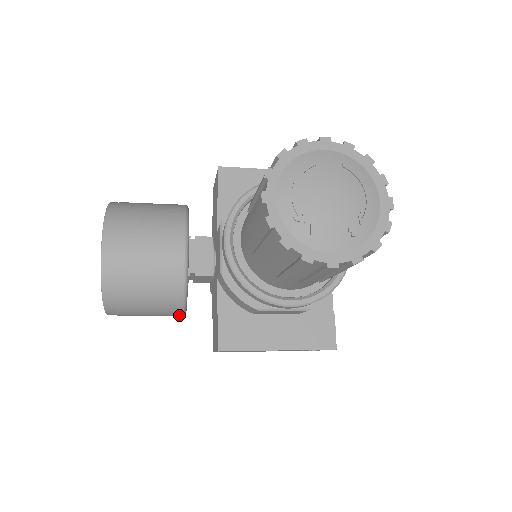
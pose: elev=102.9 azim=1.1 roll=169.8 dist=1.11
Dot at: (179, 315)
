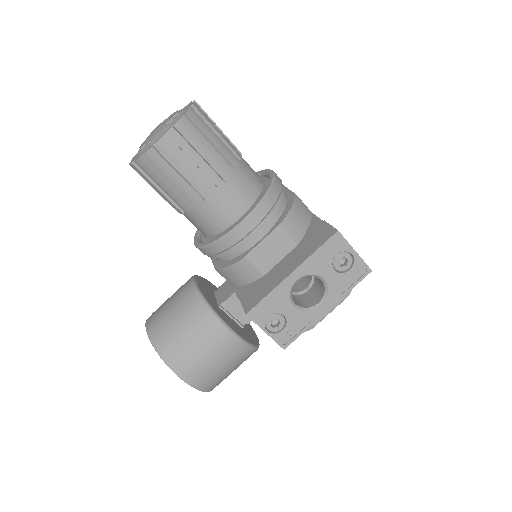
Dot at: (232, 339)
